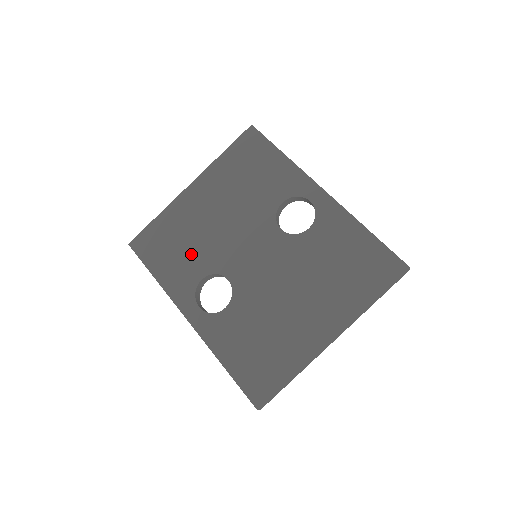
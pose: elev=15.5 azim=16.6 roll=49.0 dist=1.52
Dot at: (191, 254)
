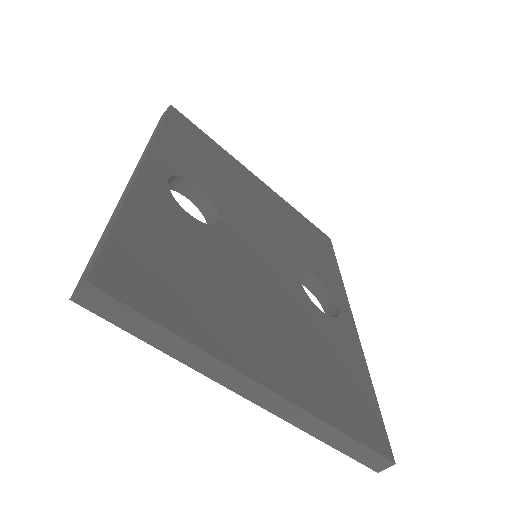
Dot at: (211, 174)
